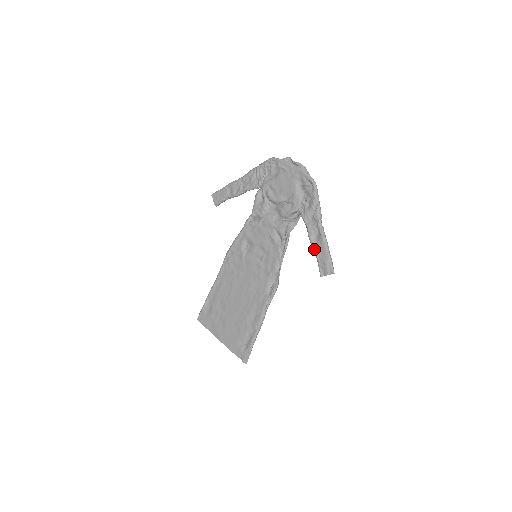
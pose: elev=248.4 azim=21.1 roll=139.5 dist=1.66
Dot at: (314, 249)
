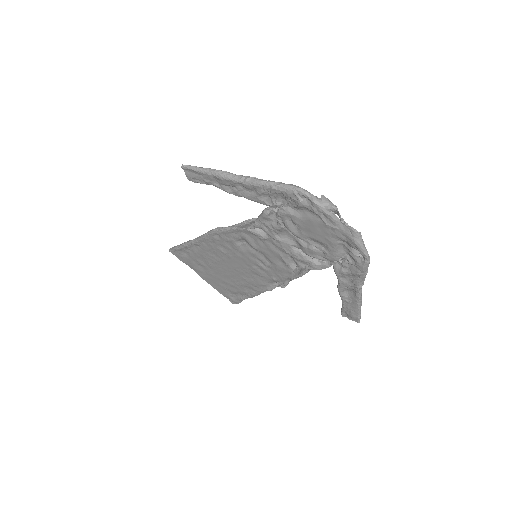
Dot at: (342, 299)
